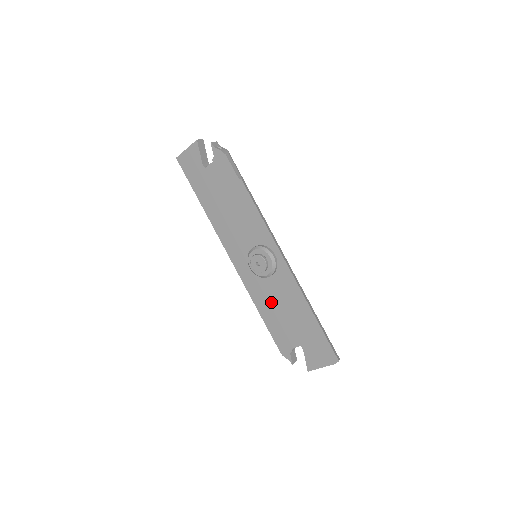
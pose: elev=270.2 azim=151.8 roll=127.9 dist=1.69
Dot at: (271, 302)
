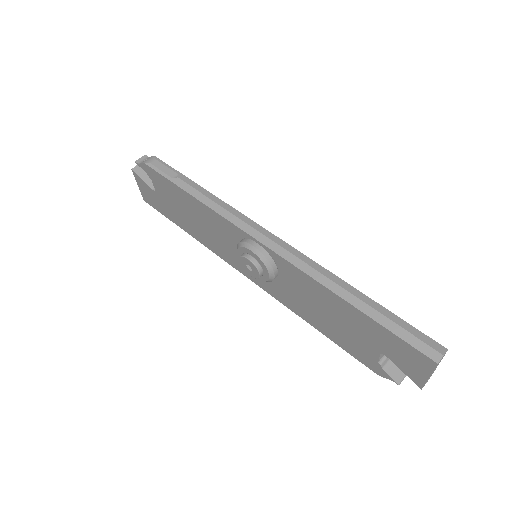
Dot at: (308, 307)
